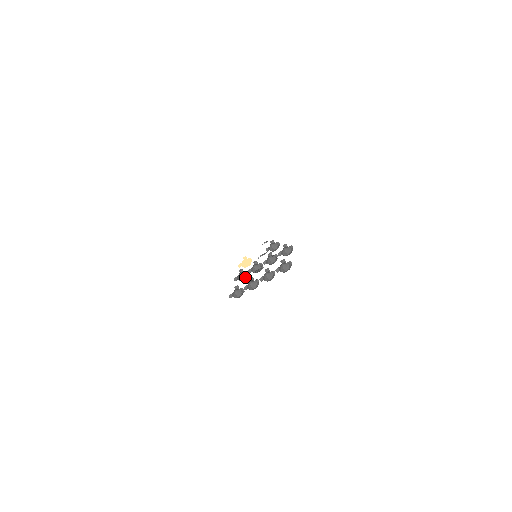
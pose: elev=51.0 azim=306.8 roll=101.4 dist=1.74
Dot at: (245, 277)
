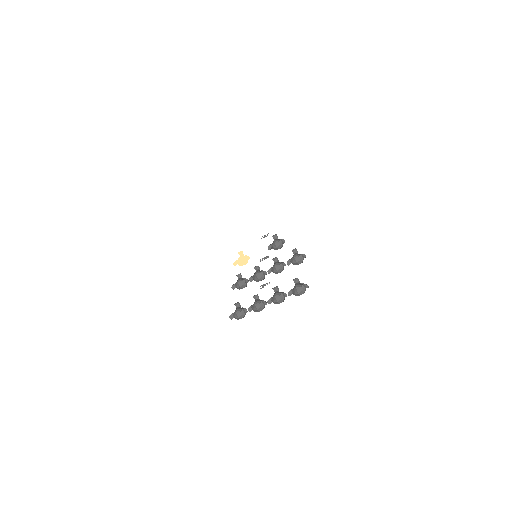
Dot at: (245, 286)
